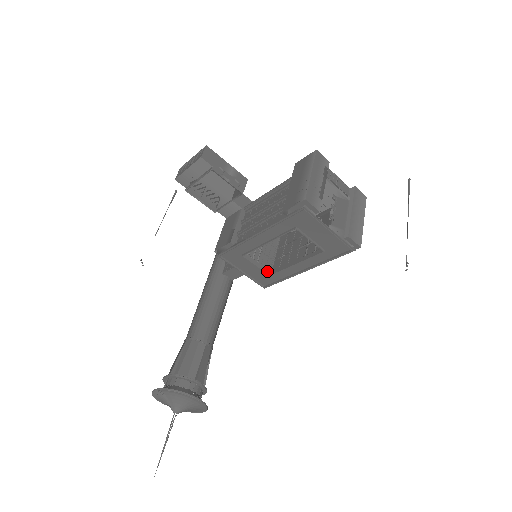
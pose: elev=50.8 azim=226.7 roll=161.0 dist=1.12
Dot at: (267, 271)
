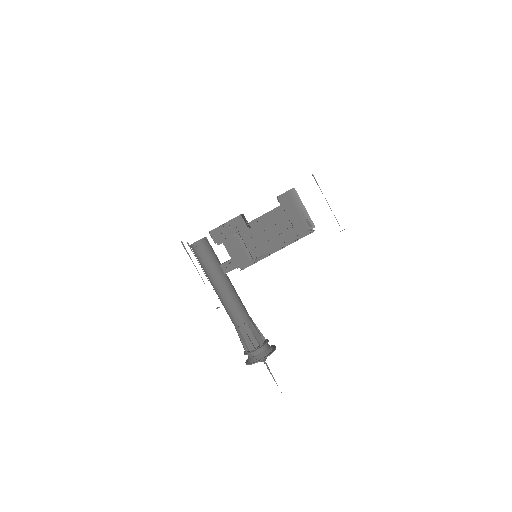
Dot at: occluded
